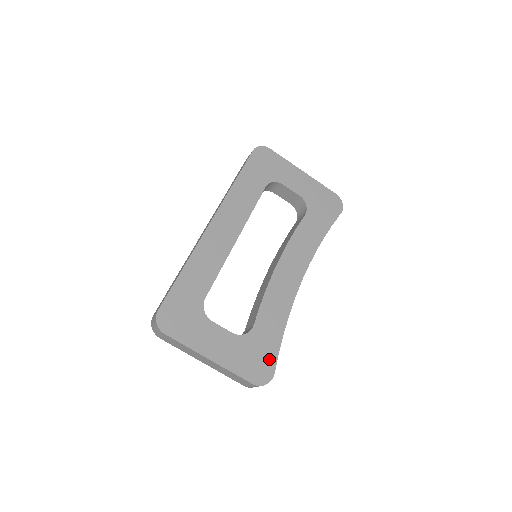
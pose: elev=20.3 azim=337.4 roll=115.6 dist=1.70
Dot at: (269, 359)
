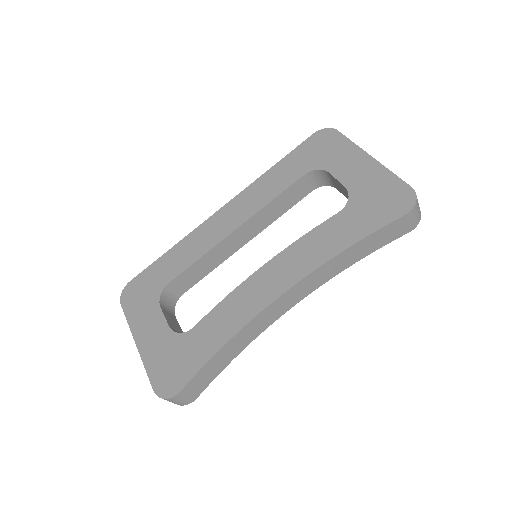
Dot at: (185, 372)
